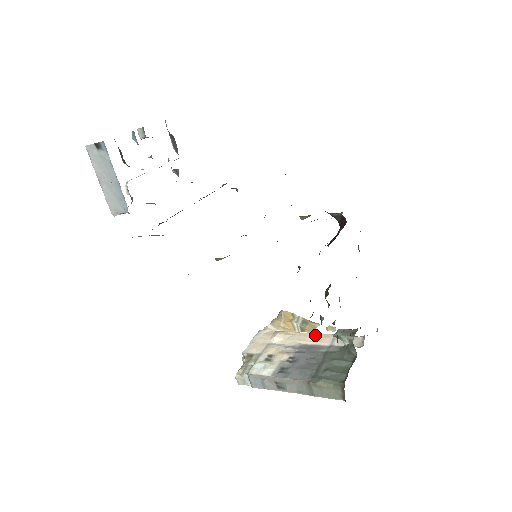
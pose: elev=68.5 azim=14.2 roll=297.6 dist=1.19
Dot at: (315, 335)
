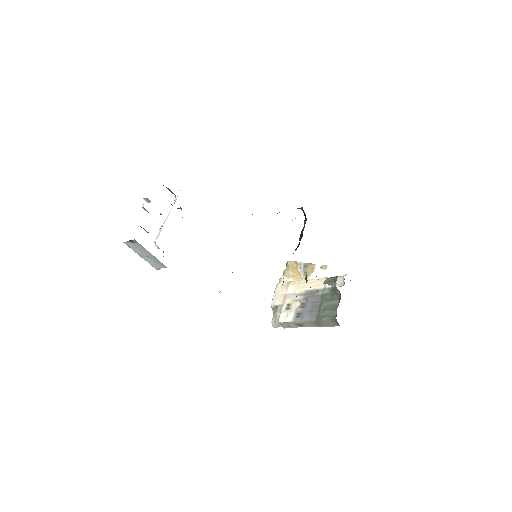
Dot at: (313, 281)
